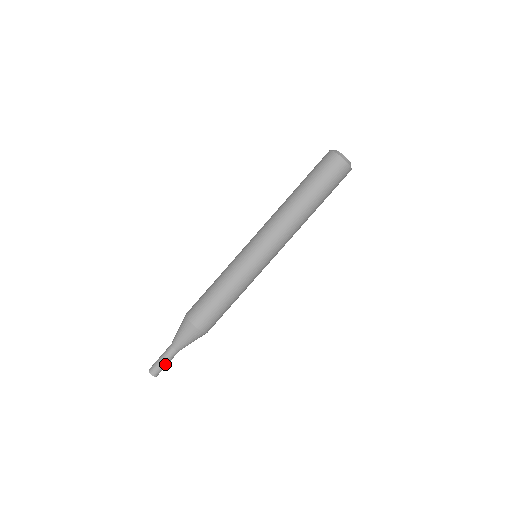
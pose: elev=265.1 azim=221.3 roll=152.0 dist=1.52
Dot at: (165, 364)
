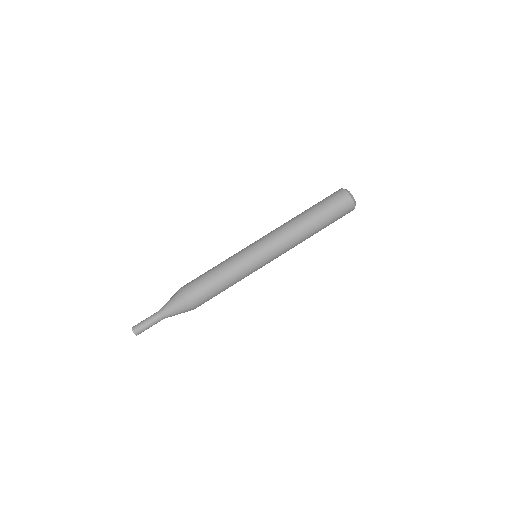
Dot at: (146, 324)
